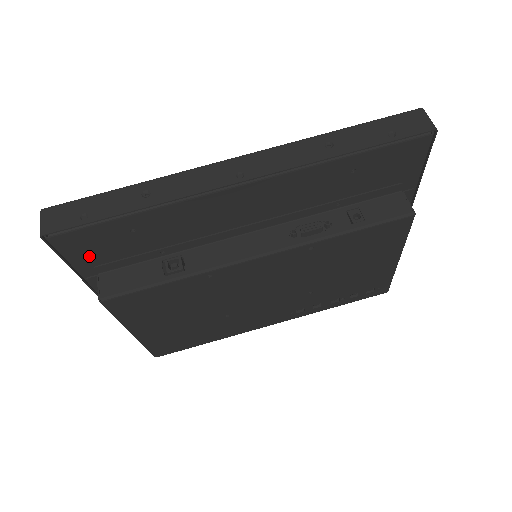
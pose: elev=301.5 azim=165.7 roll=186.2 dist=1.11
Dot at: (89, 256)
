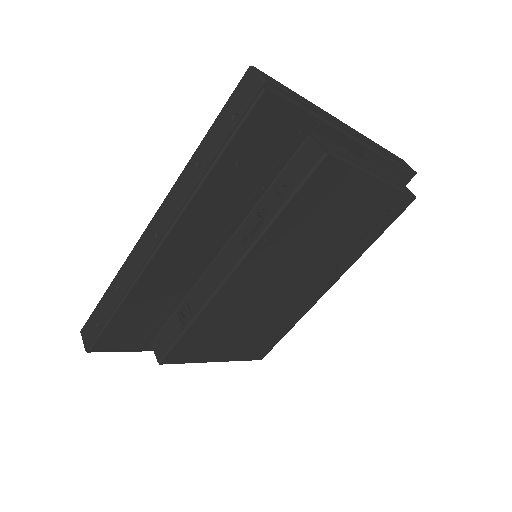
Dot at: (130, 340)
